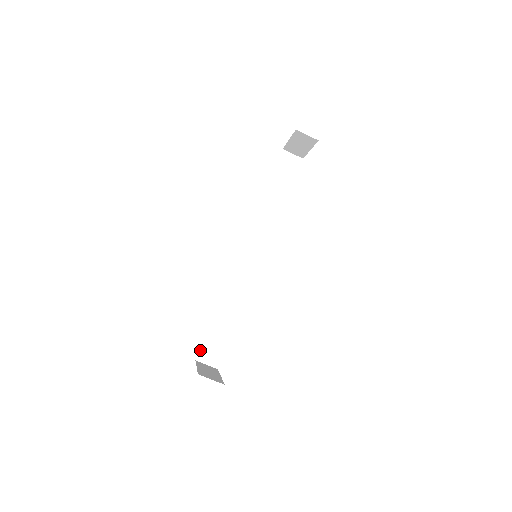
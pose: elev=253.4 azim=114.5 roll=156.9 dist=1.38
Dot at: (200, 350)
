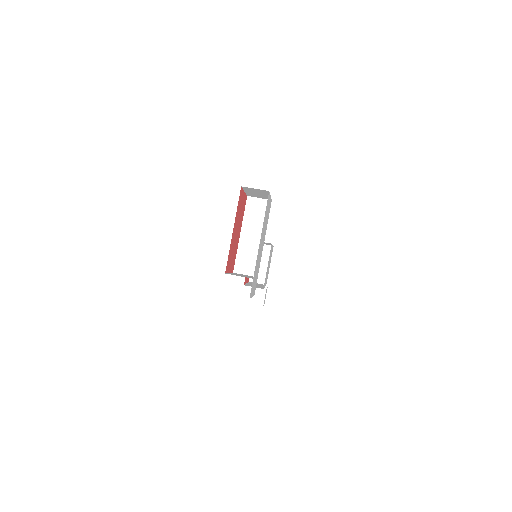
Dot at: (227, 273)
